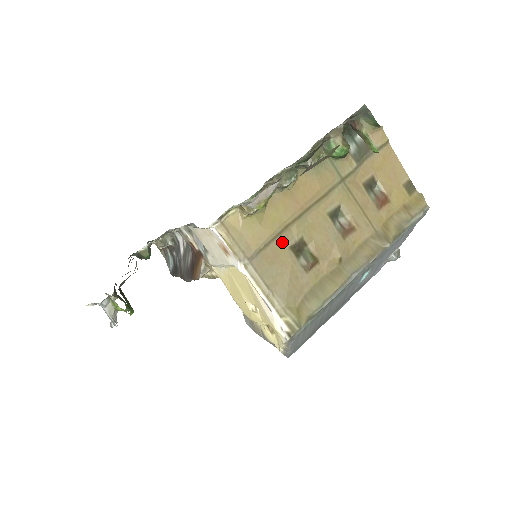
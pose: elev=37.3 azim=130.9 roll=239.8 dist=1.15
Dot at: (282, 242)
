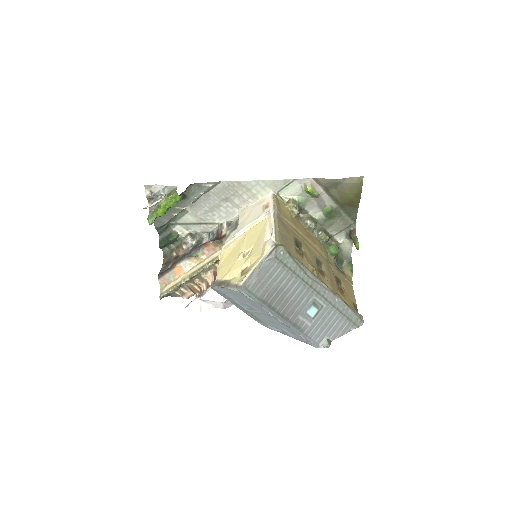
Dot at: (293, 232)
